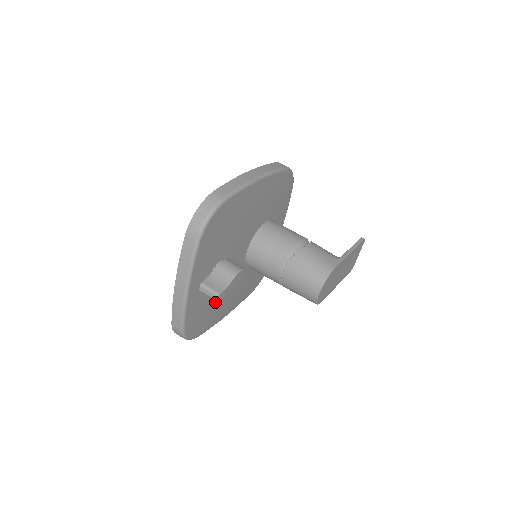
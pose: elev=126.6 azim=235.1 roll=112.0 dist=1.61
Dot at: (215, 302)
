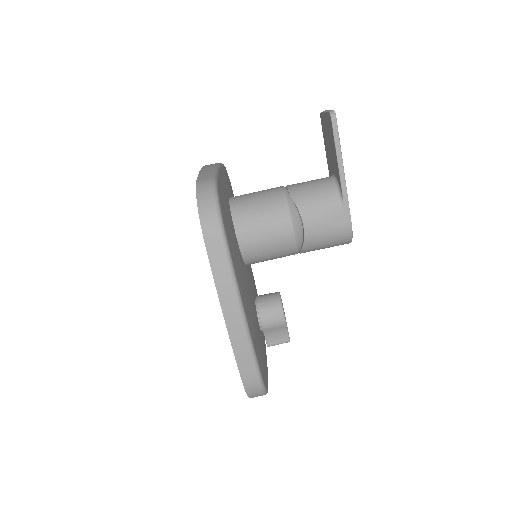
Dot at: occluded
